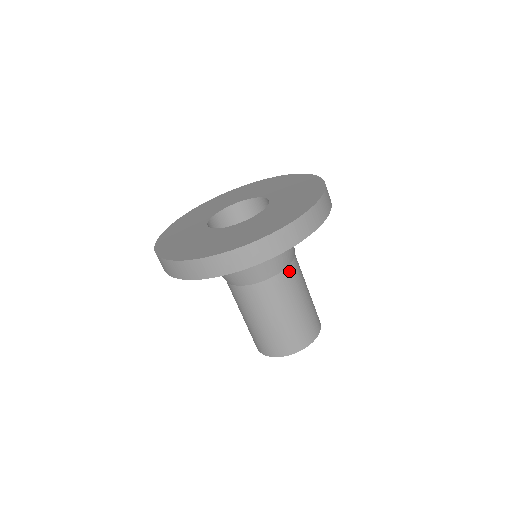
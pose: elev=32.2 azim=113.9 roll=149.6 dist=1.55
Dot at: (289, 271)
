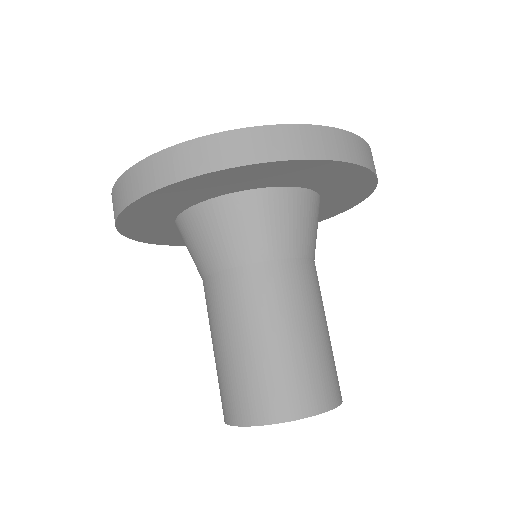
Dot at: (297, 266)
